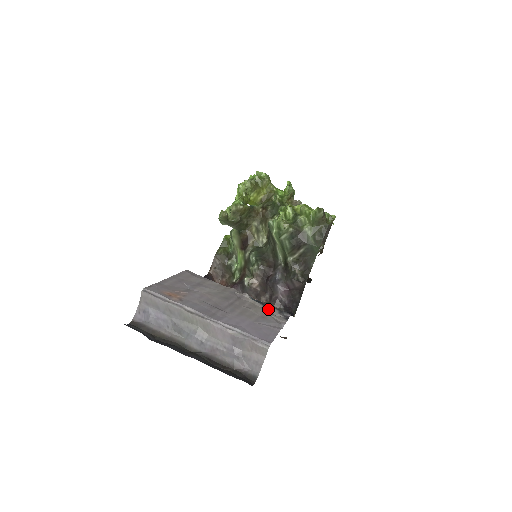
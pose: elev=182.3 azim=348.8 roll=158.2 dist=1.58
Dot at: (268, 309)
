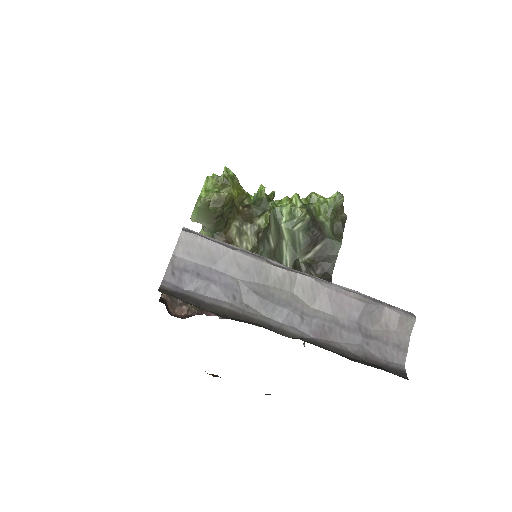
Dot at: occluded
